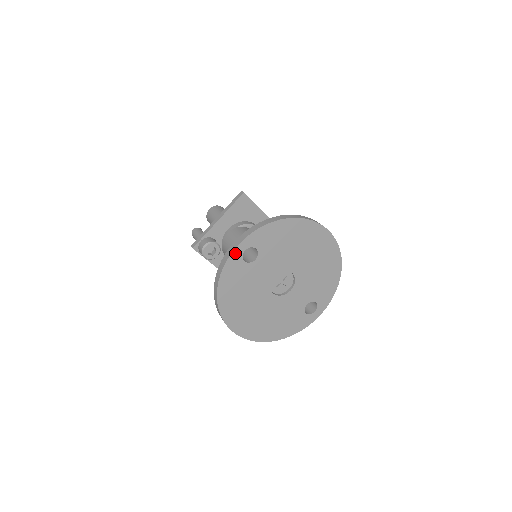
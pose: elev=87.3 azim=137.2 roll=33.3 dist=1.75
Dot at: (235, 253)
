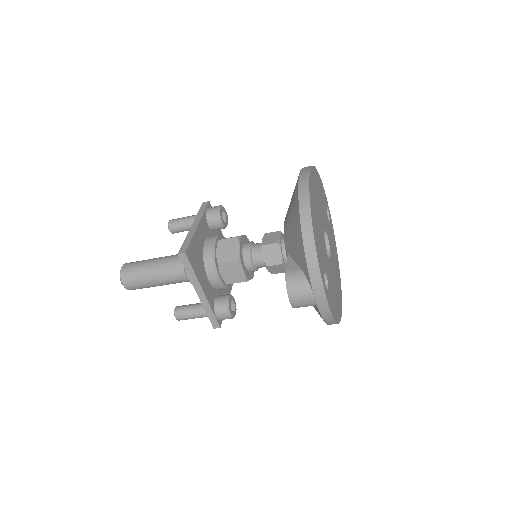
Dot at: (328, 301)
